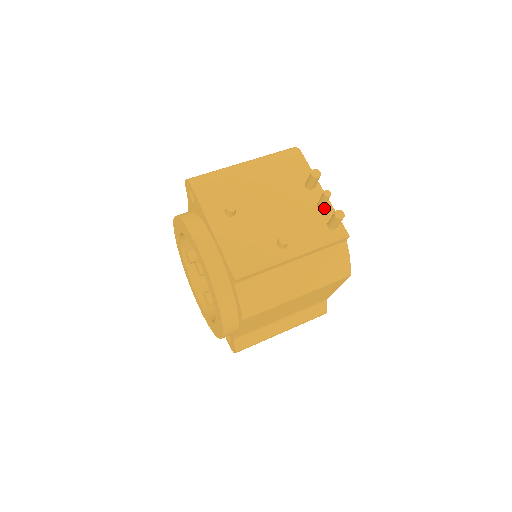
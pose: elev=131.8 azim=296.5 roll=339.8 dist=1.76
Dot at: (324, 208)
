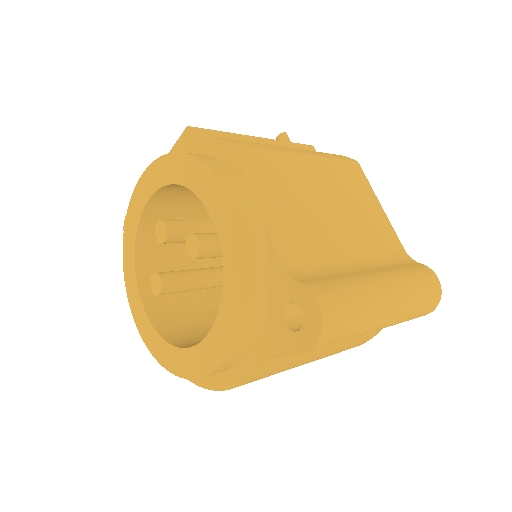
Dot at: occluded
